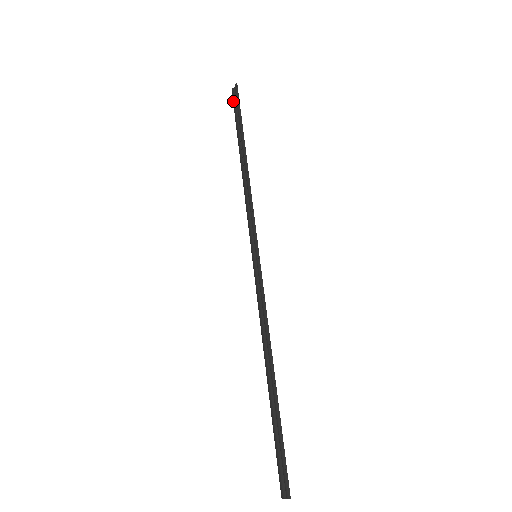
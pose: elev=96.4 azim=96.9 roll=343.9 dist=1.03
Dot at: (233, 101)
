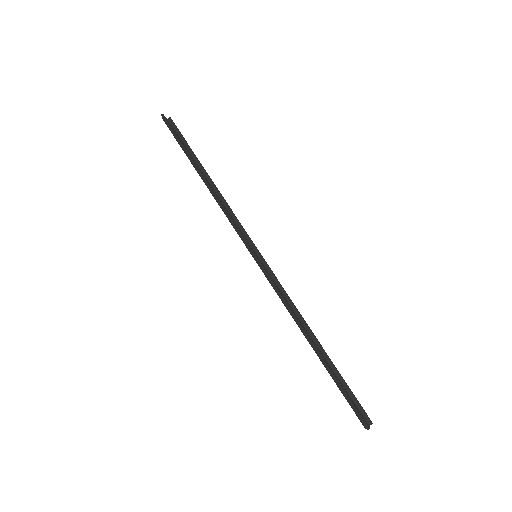
Dot at: occluded
